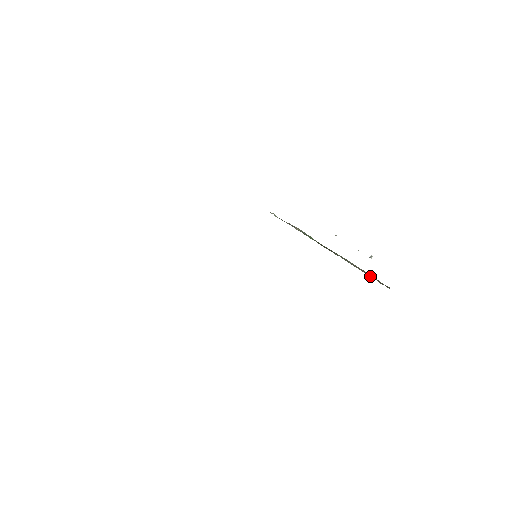
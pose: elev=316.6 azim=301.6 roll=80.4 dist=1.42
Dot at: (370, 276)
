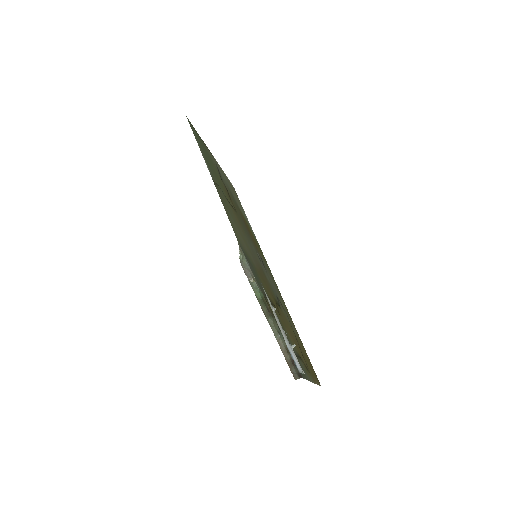
Dot at: (287, 358)
